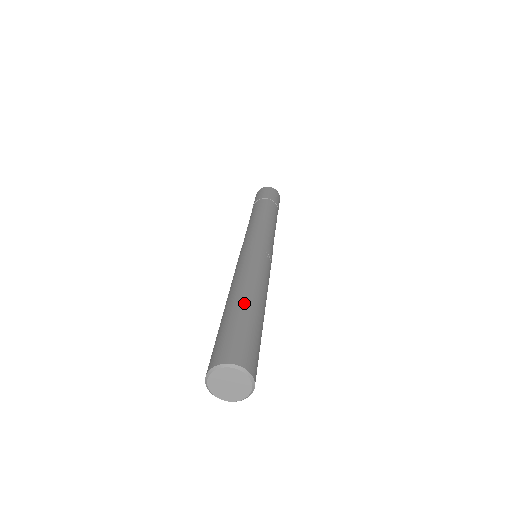
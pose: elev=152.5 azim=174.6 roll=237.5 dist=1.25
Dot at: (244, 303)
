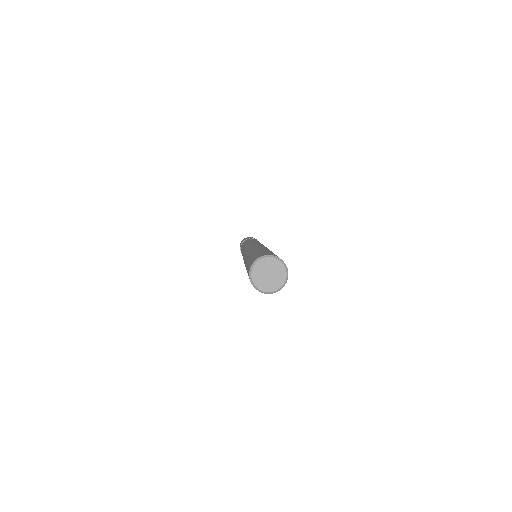
Dot at: occluded
